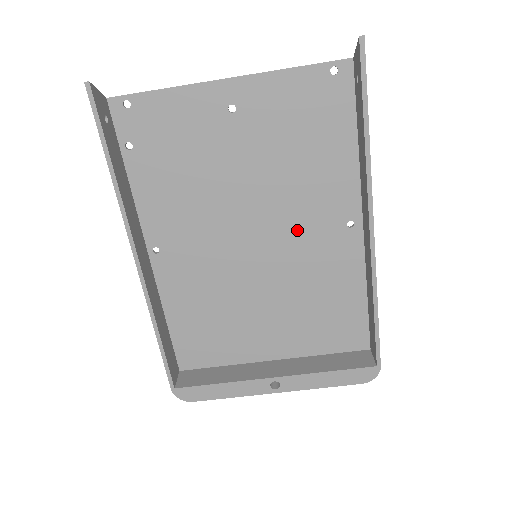
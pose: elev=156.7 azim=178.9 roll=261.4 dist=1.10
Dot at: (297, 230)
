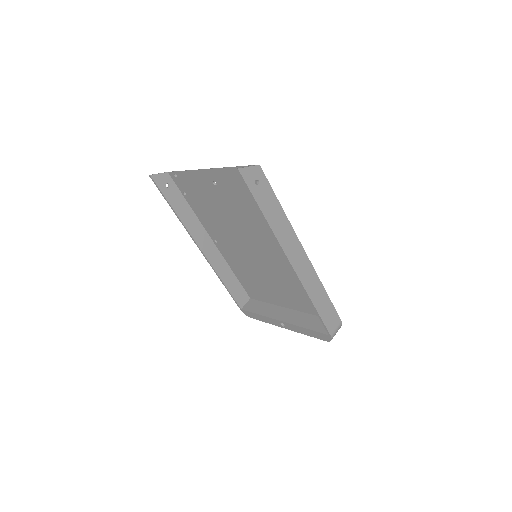
Dot at: (270, 247)
